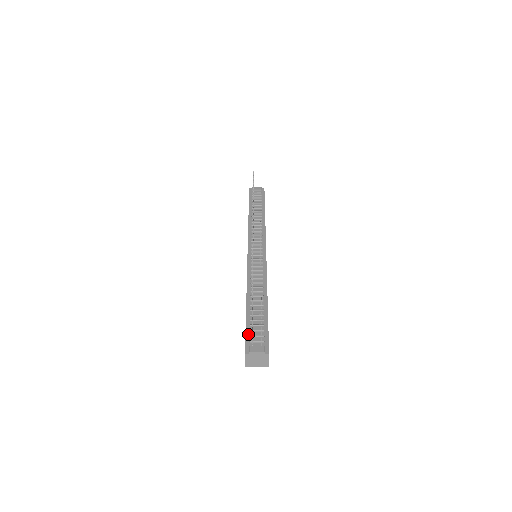
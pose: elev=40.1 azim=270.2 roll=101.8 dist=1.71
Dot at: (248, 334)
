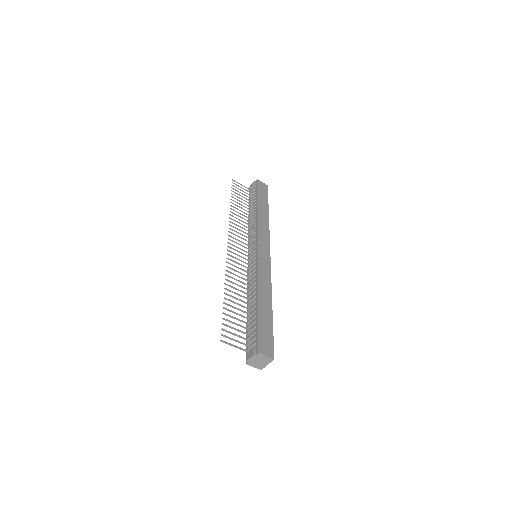
Dot at: (247, 343)
